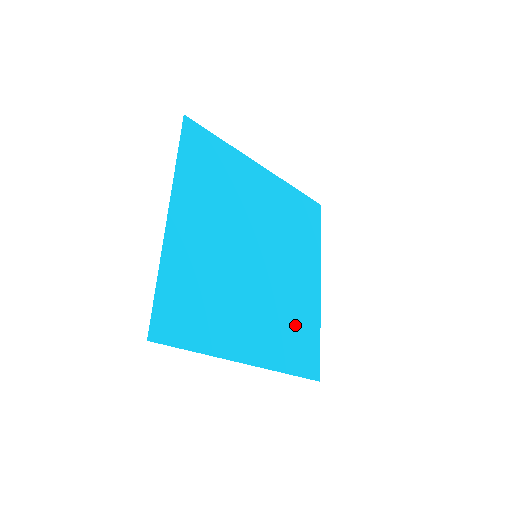
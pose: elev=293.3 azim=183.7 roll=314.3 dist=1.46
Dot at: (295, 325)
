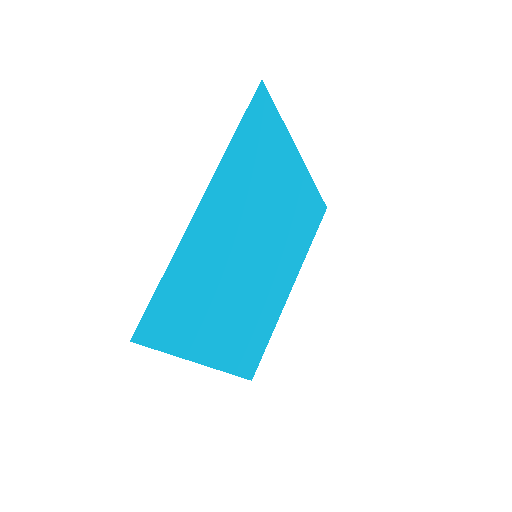
Dot at: (256, 328)
